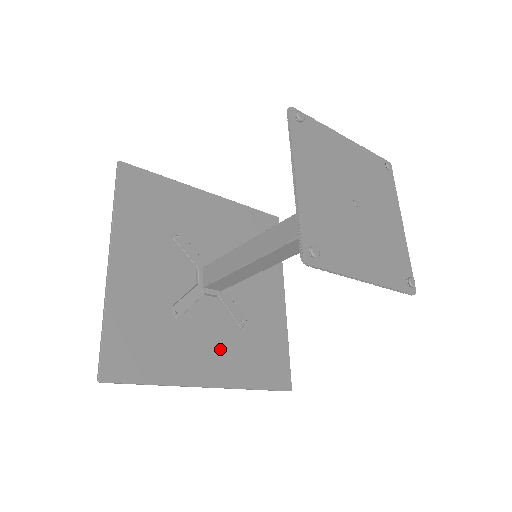
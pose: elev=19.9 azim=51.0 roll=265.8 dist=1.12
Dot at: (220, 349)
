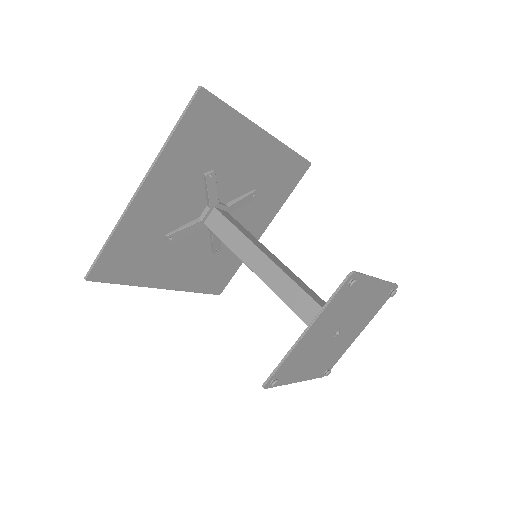
Dot at: (188, 265)
